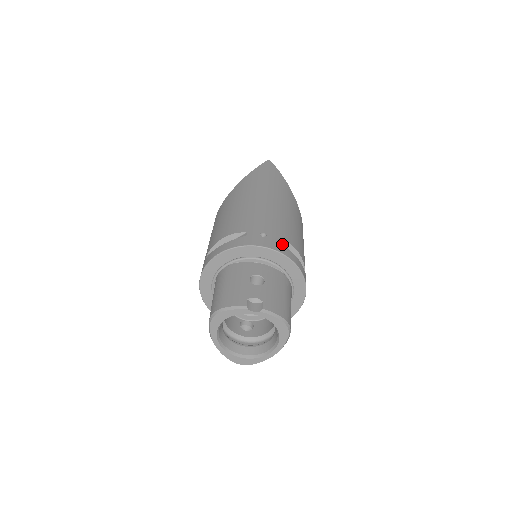
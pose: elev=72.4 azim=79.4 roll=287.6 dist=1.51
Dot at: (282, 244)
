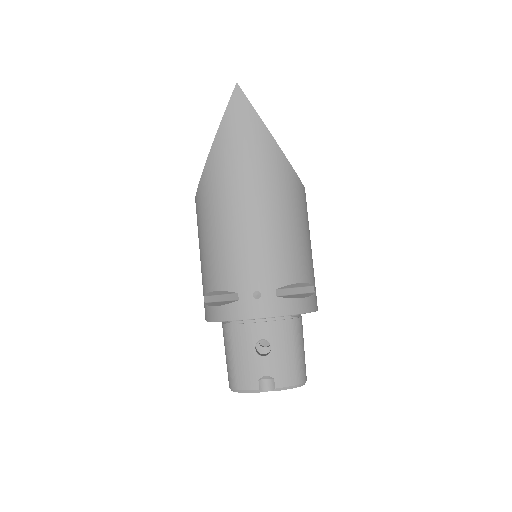
Dot at: (280, 298)
